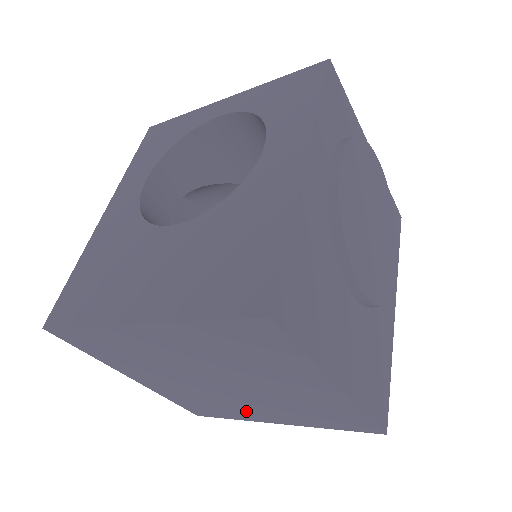
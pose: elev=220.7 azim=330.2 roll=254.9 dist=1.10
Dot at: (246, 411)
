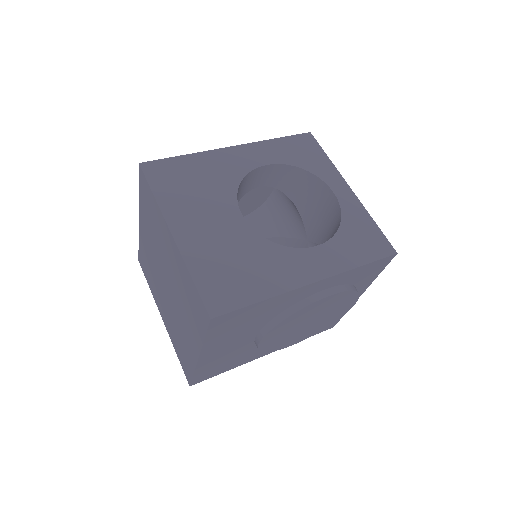
Dot at: (159, 297)
